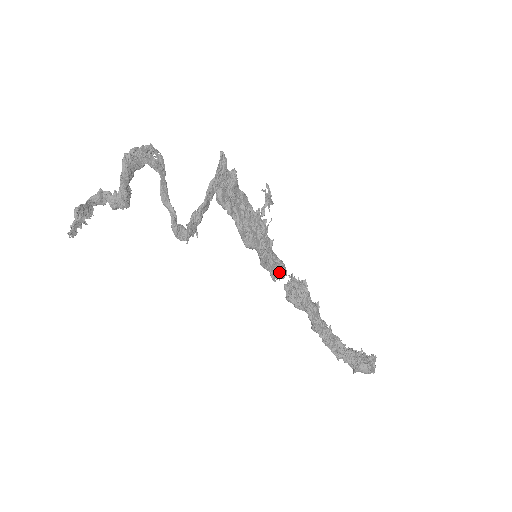
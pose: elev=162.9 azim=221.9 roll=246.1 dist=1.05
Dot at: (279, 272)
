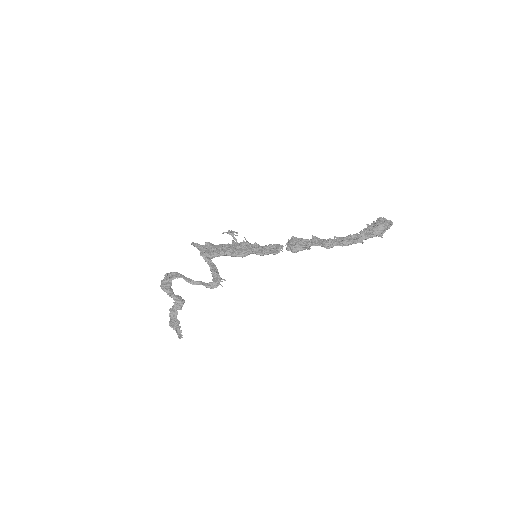
Dot at: (275, 249)
